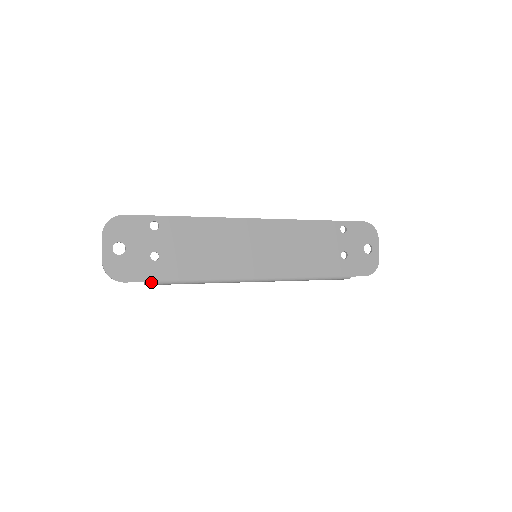
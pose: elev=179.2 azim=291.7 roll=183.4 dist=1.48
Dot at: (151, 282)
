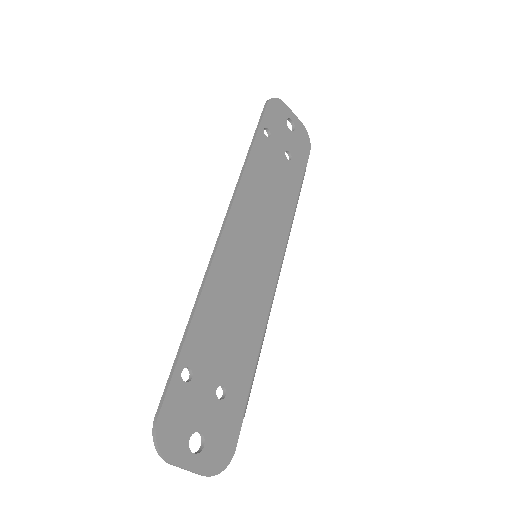
Dot at: (245, 412)
